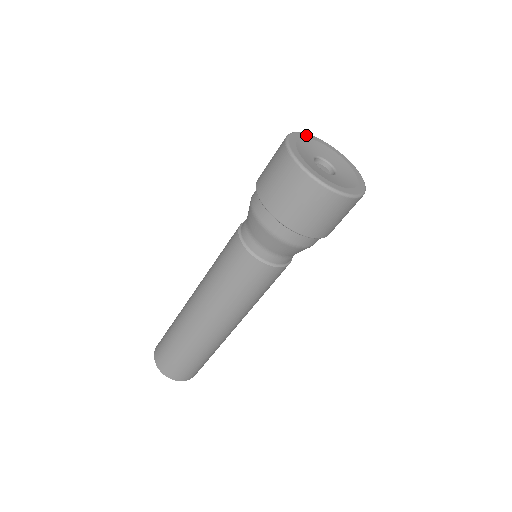
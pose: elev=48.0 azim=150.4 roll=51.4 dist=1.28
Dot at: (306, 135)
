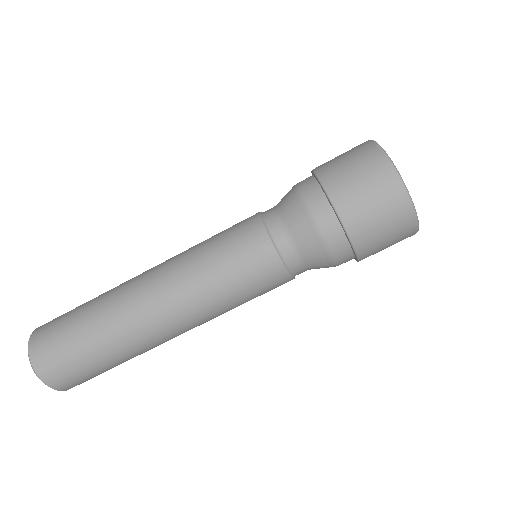
Dot at: occluded
